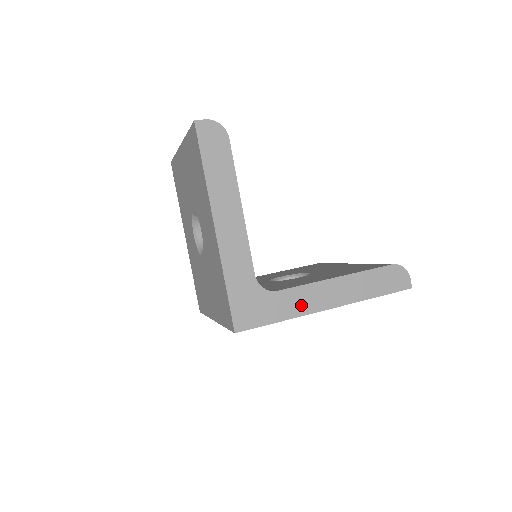
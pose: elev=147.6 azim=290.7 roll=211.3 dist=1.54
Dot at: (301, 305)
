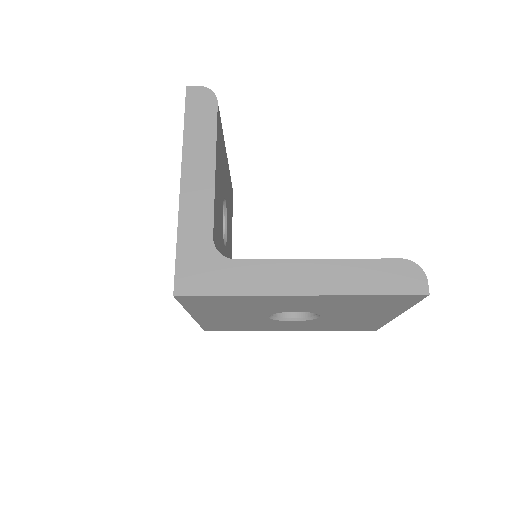
Dot at: (263, 282)
